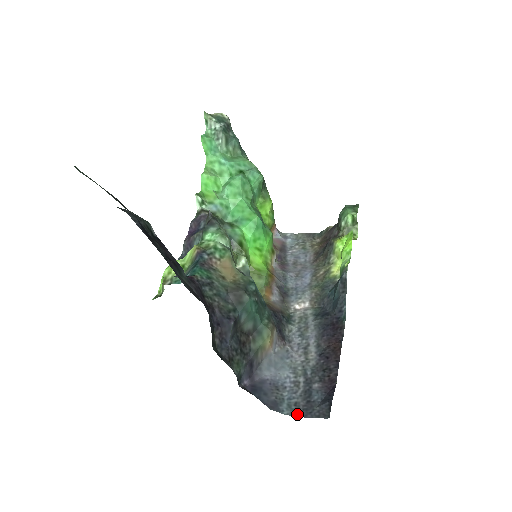
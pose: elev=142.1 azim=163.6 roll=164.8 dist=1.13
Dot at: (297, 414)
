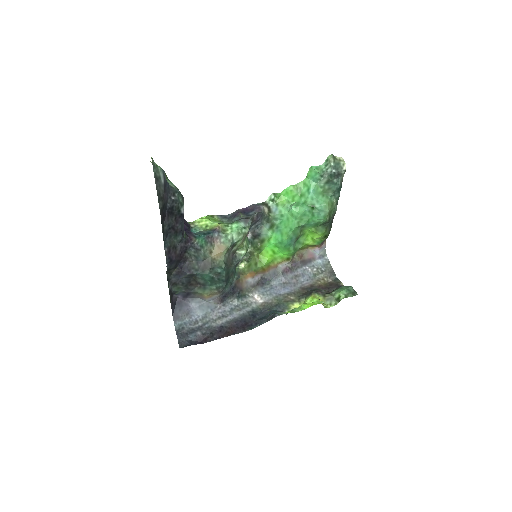
Dot at: (177, 331)
